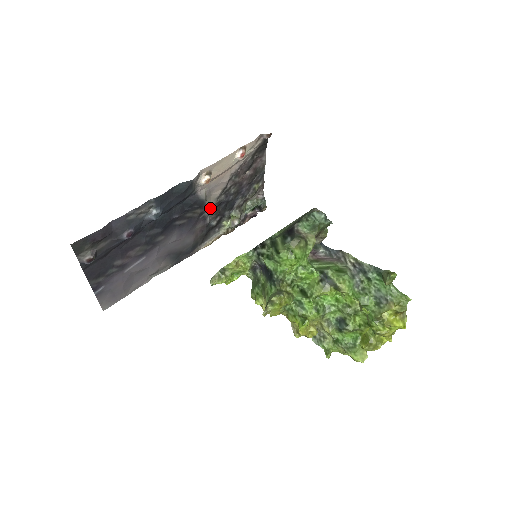
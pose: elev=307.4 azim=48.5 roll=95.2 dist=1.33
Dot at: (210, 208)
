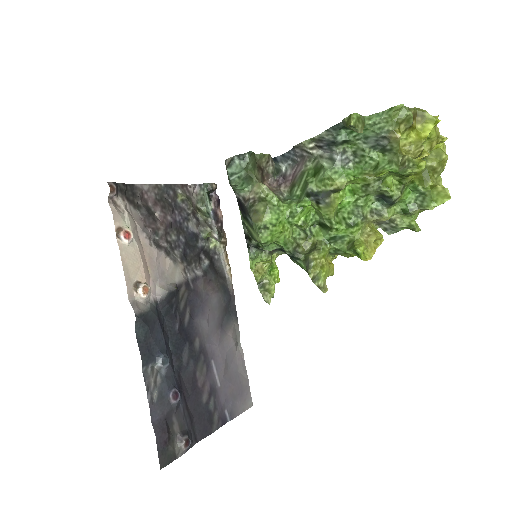
Dot at: (185, 271)
